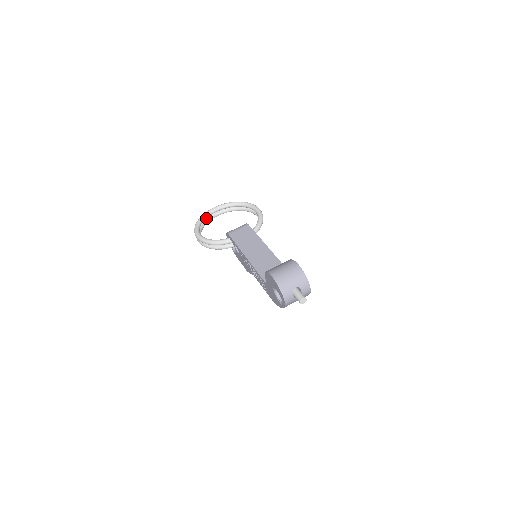
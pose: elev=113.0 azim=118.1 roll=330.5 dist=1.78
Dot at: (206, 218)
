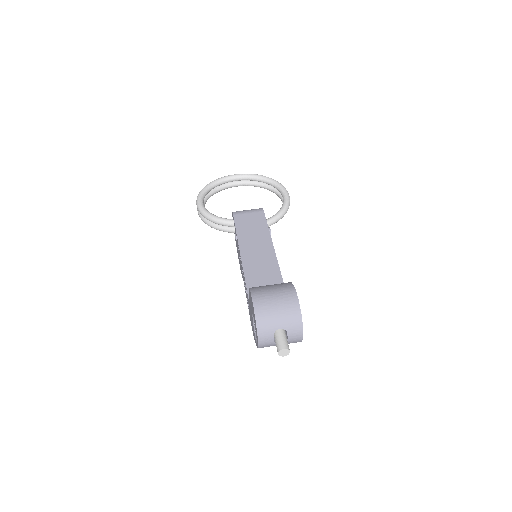
Dot at: (220, 184)
